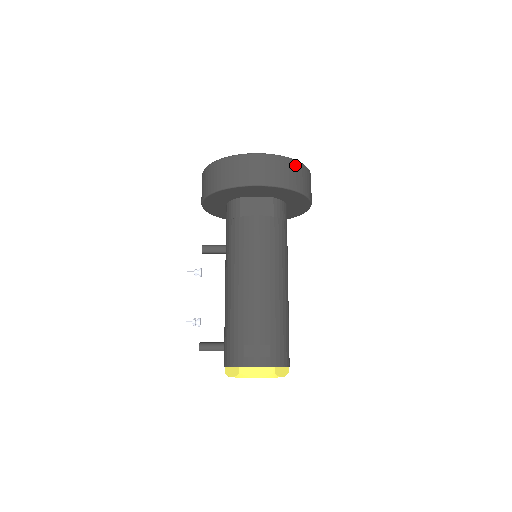
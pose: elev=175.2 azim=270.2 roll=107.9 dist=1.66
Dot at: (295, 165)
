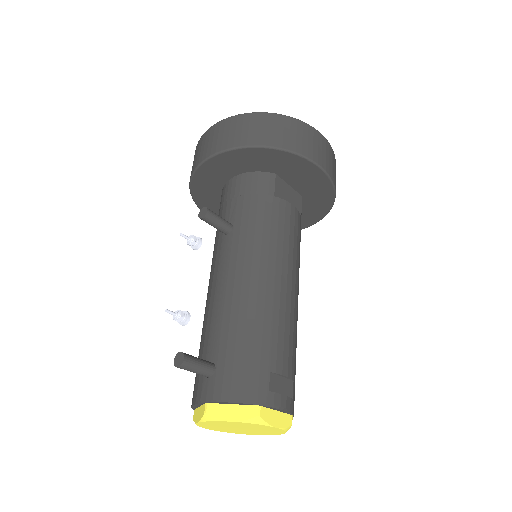
Dot at: occluded
